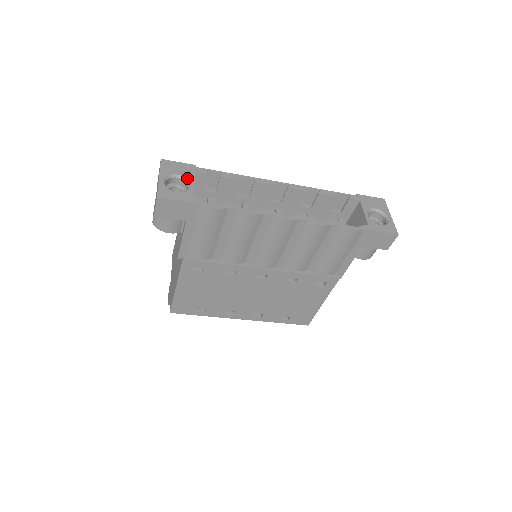
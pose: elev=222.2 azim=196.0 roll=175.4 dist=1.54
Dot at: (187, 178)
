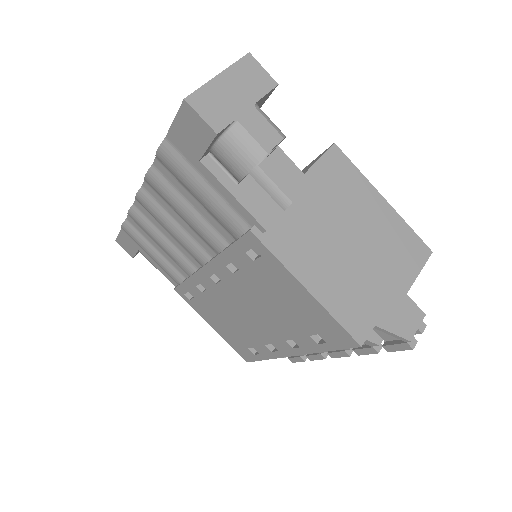
Dot at: occluded
